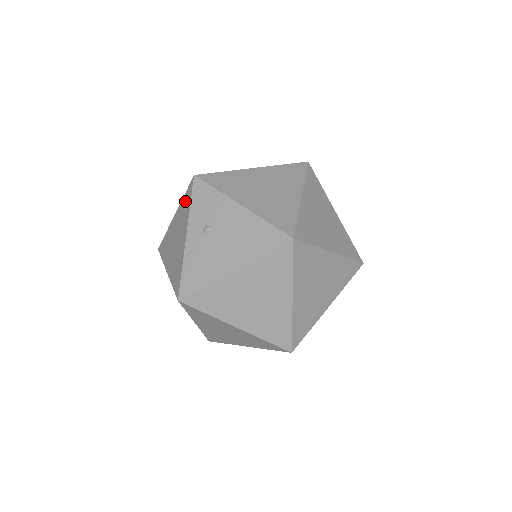
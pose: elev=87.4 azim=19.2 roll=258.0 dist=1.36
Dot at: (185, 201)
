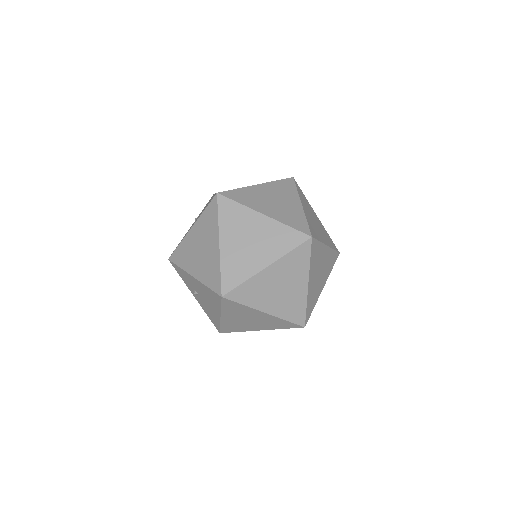
Dot at: occluded
